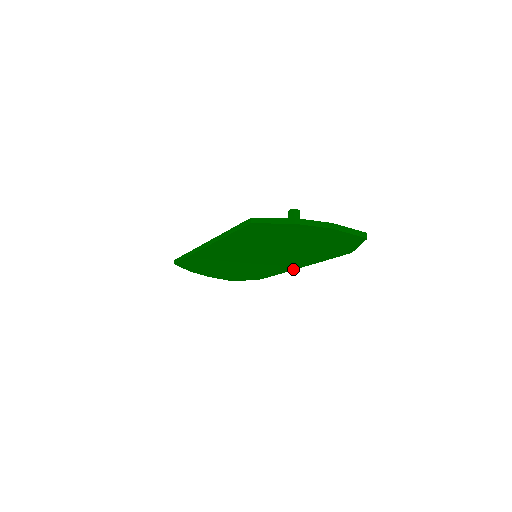
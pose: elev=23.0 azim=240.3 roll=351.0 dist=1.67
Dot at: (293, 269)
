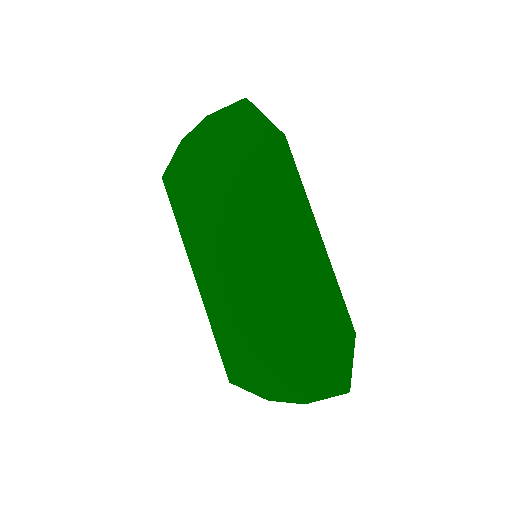
Dot at: (322, 247)
